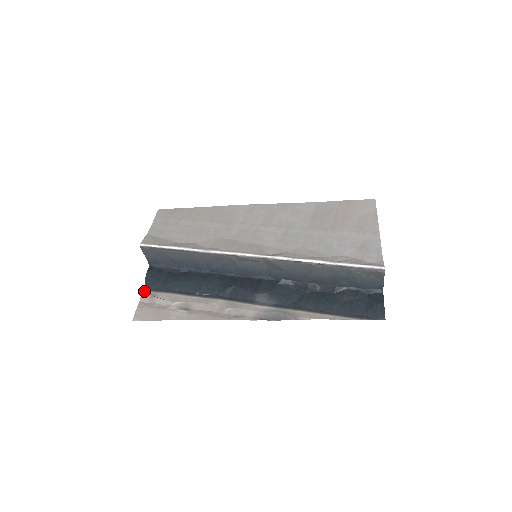
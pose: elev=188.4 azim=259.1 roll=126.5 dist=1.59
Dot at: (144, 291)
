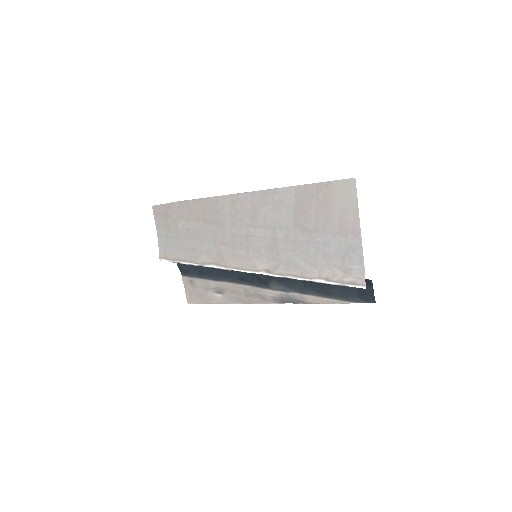
Dot at: (183, 277)
